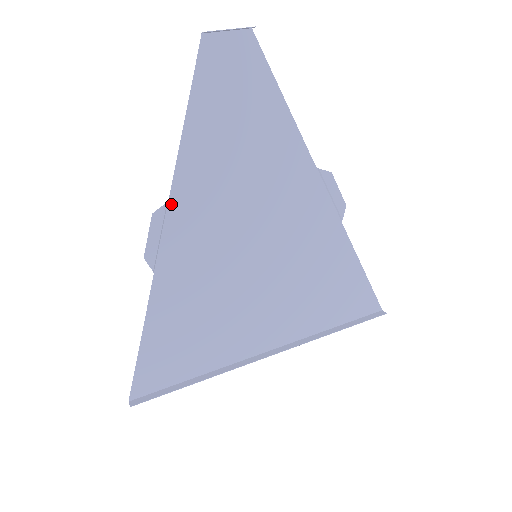
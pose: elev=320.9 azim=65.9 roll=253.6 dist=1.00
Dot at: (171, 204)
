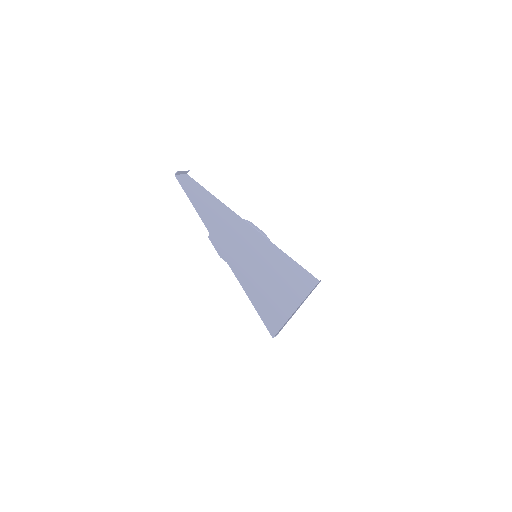
Dot at: (211, 234)
